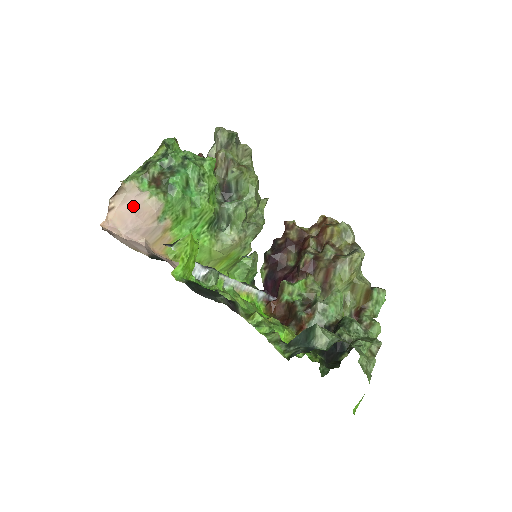
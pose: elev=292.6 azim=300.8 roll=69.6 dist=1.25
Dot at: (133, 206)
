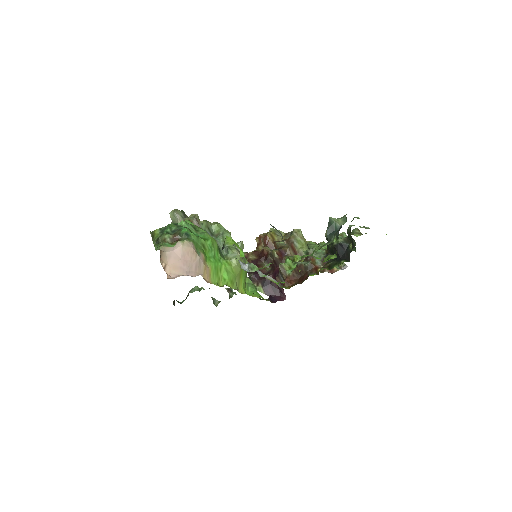
Dot at: (177, 255)
